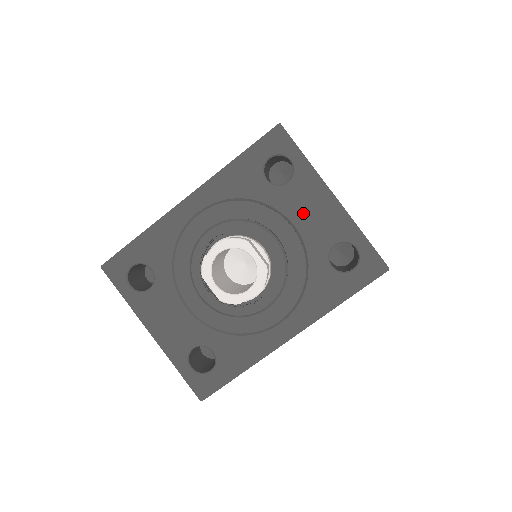
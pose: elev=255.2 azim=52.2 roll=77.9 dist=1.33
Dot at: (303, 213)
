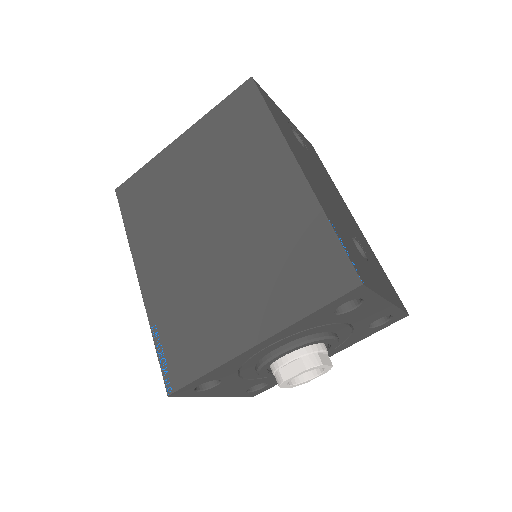
Dot at: (360, 317)
